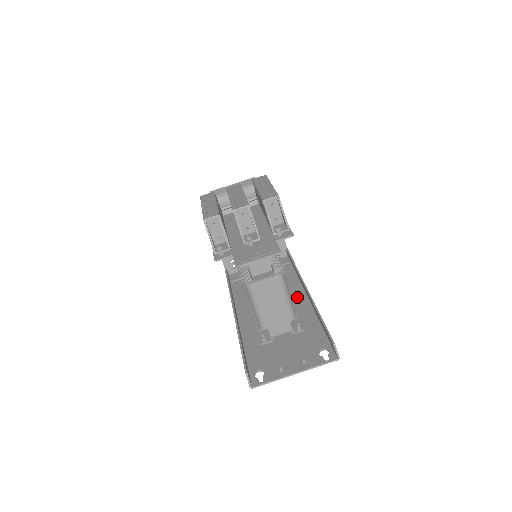
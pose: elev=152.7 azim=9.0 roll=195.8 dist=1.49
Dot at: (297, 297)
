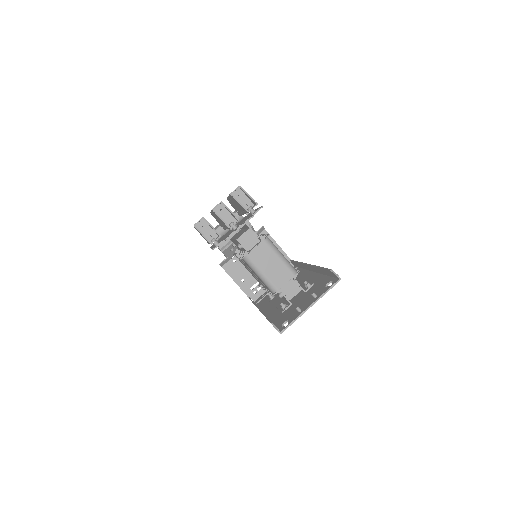
Dot at: (305, 277)
